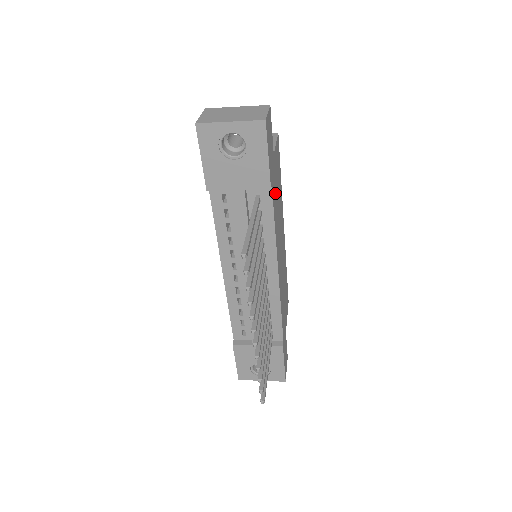
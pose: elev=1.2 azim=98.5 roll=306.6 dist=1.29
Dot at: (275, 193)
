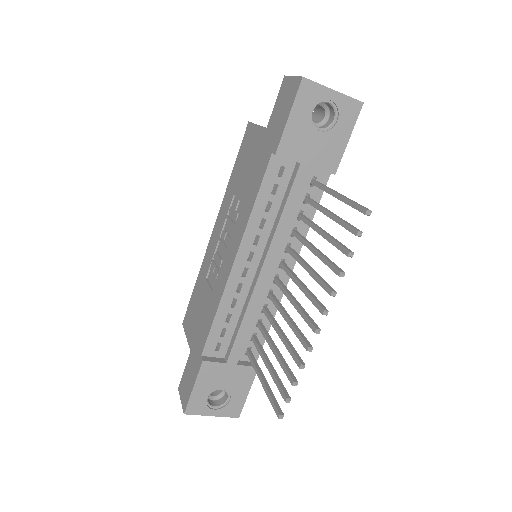
Dot at: occluded
